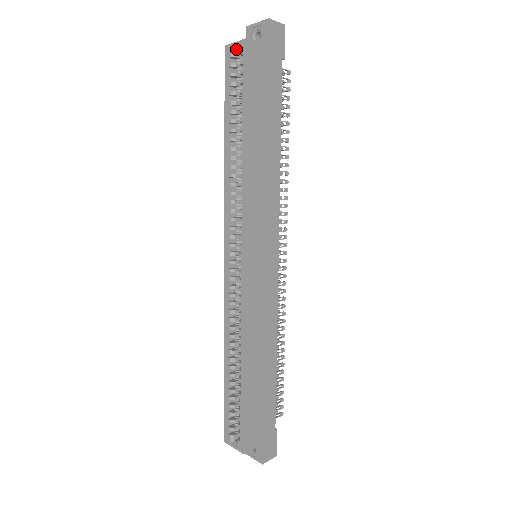
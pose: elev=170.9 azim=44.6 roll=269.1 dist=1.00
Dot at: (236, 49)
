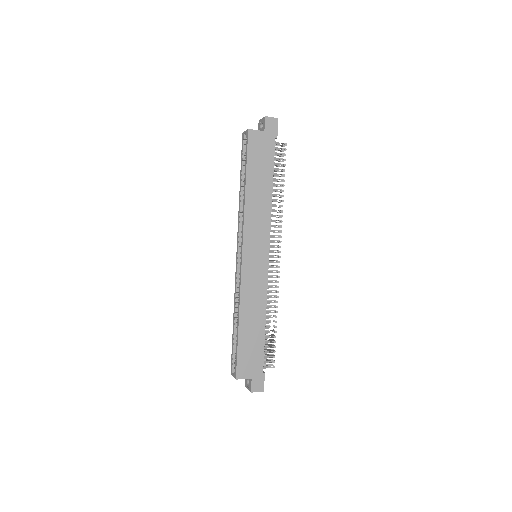
Dot at: occluded
